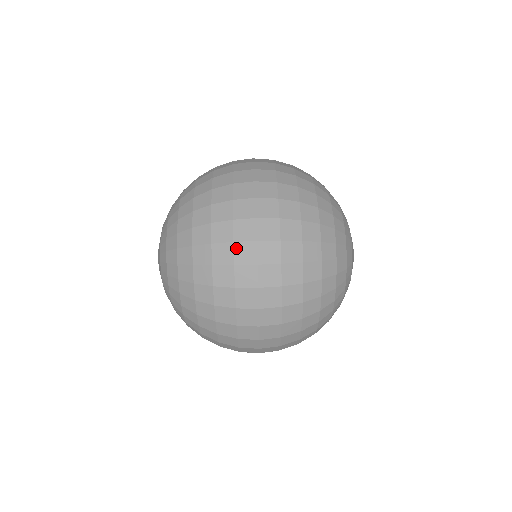
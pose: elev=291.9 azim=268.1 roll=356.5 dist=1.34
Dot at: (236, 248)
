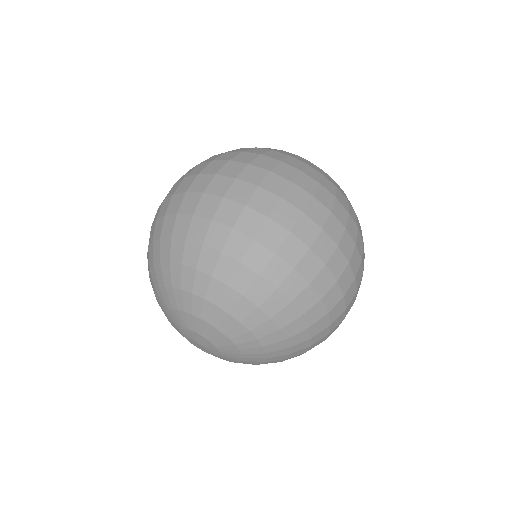
Dot at: (177, 192)
